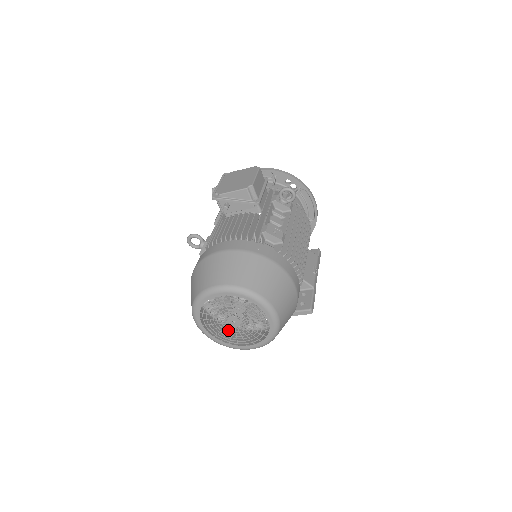
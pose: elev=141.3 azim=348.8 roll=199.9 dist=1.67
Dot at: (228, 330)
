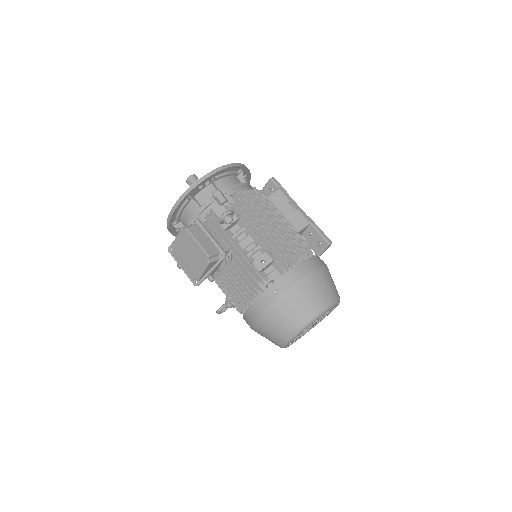
Dot at: occluded
